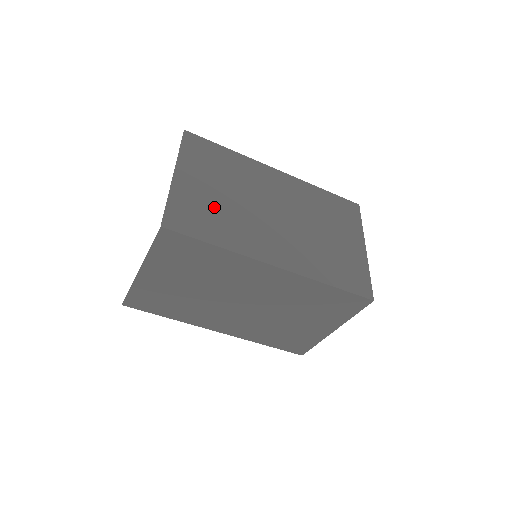
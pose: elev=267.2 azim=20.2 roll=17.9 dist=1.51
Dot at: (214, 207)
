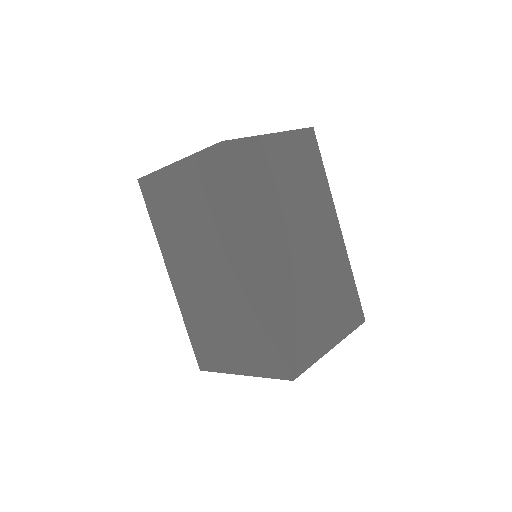
Dot at: (270, 182)
